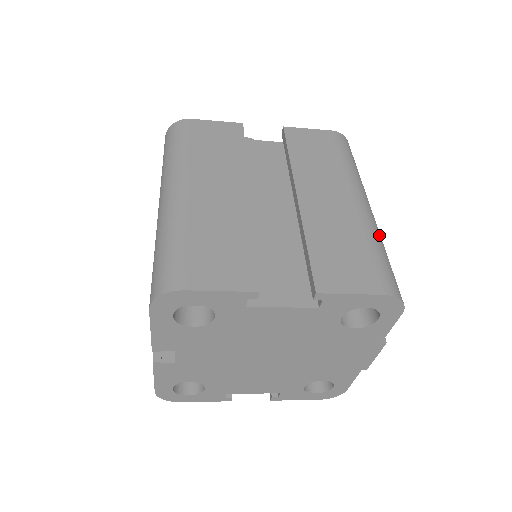
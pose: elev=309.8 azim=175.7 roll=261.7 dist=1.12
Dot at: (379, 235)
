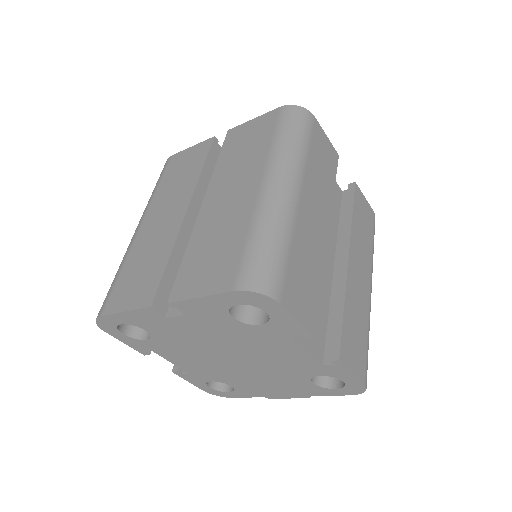
Dot at: occluded
